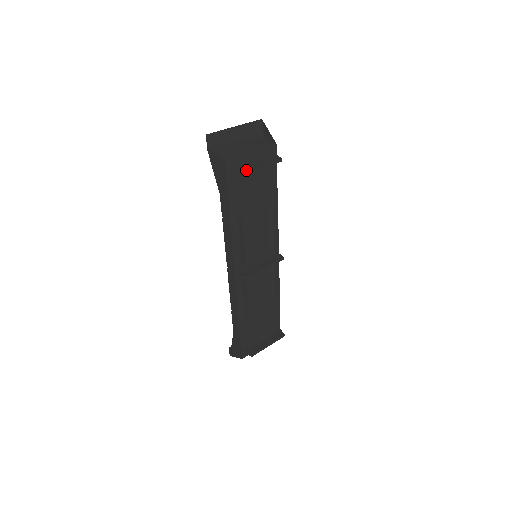
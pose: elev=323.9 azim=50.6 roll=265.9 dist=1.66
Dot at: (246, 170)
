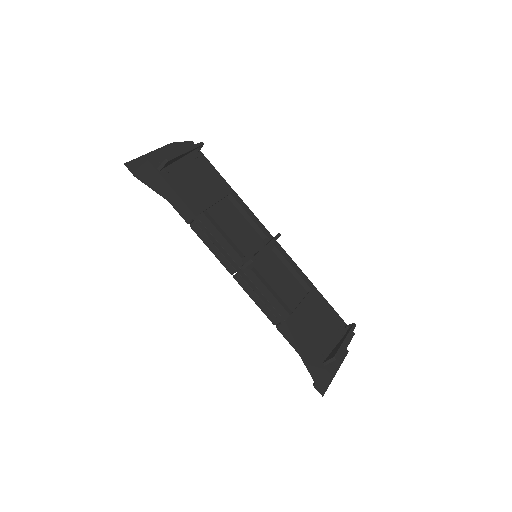
Dot at: (172, 156)
